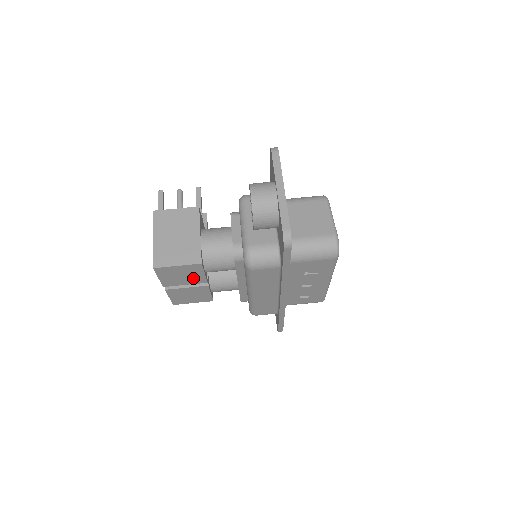
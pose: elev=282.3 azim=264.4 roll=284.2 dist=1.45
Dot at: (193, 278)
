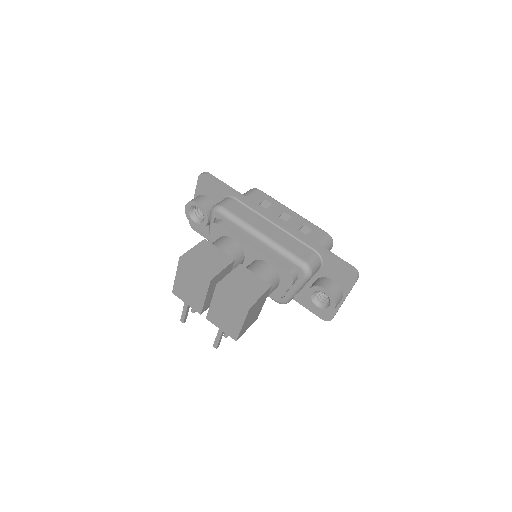
Dot at: (219, 259)
